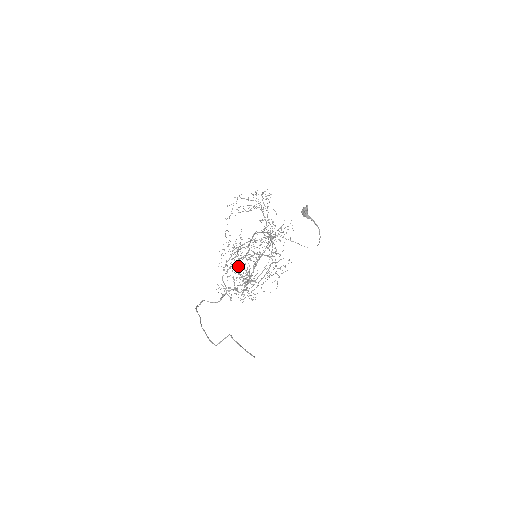
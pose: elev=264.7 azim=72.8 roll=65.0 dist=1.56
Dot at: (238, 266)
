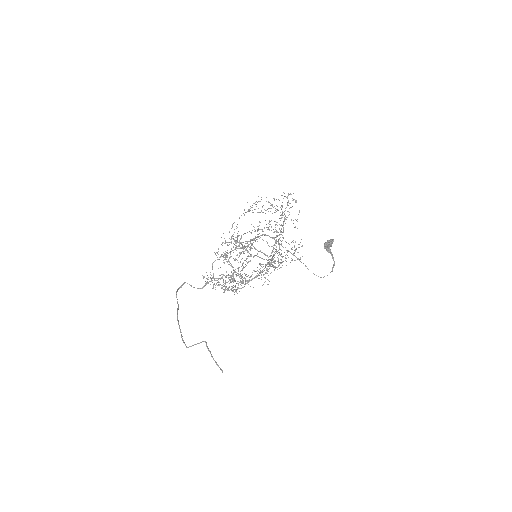
Dot at: occluded
